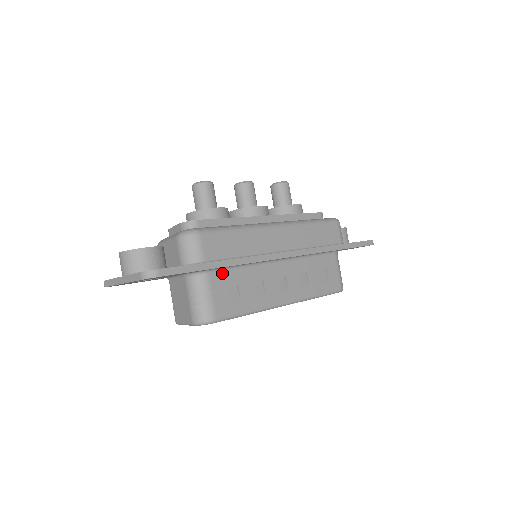
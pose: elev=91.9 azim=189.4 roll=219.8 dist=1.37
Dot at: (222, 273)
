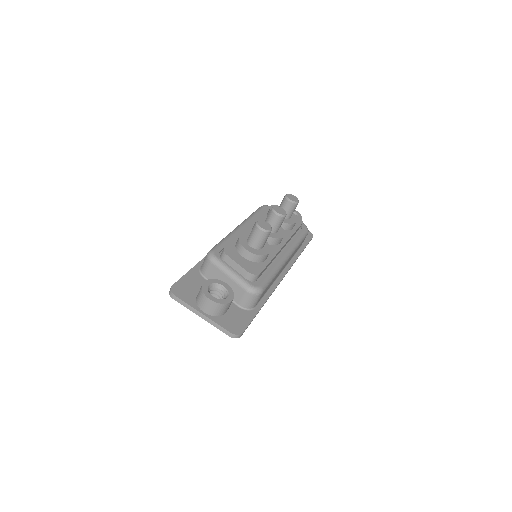
Dot at: occluded
